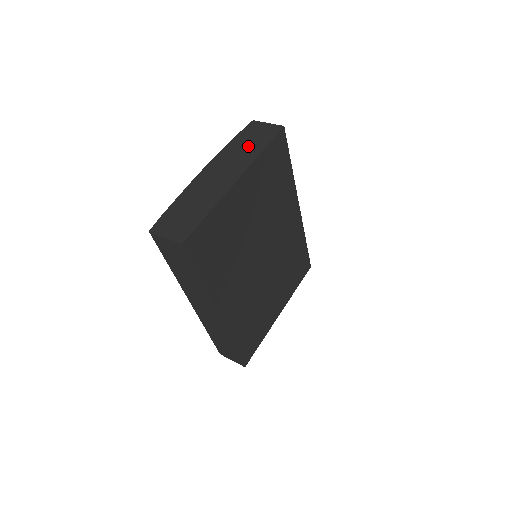
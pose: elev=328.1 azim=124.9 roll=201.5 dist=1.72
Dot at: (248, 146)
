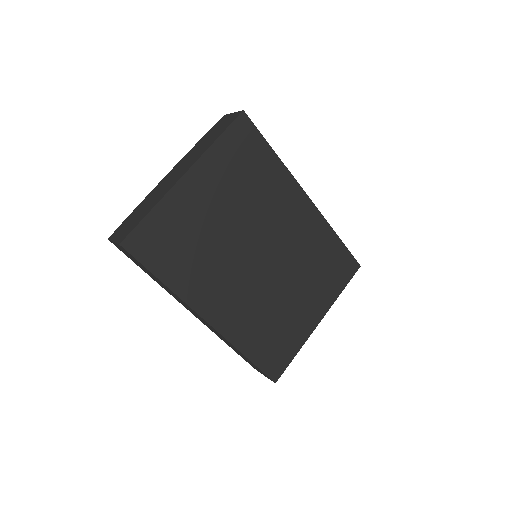
Dot at: (208, 140)
